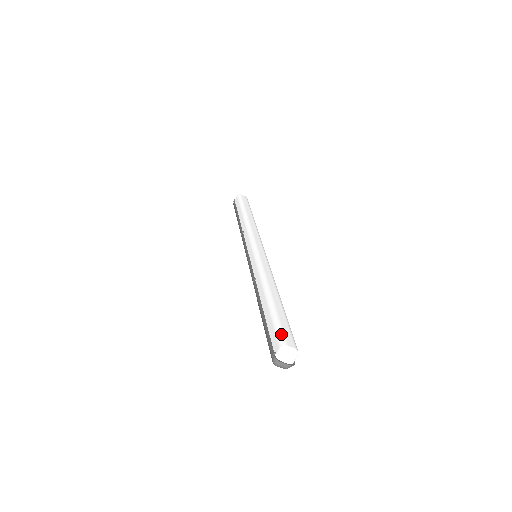
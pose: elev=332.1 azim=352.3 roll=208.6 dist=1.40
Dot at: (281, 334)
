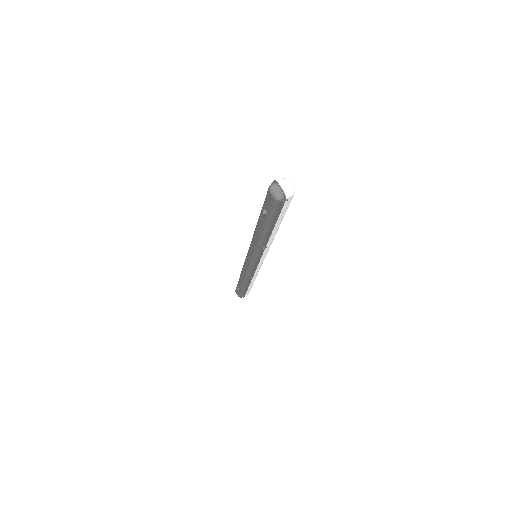
Dot at: occluded
